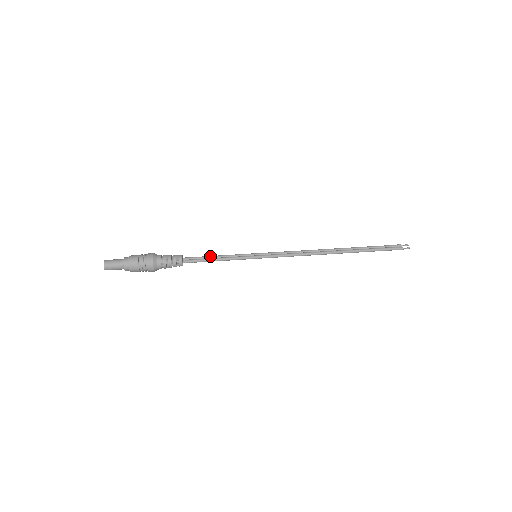
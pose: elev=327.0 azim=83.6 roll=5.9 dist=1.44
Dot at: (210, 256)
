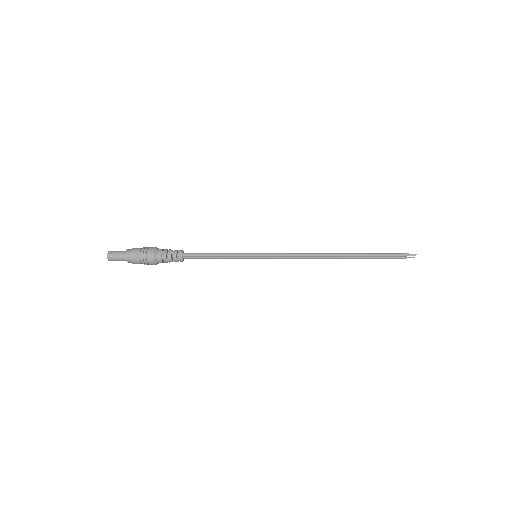
Dot at: (211, 255)
